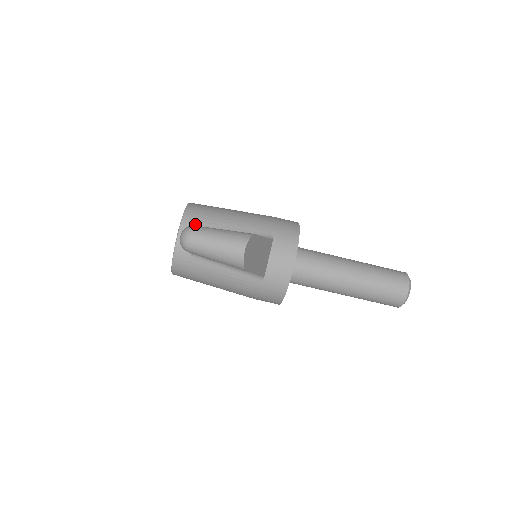
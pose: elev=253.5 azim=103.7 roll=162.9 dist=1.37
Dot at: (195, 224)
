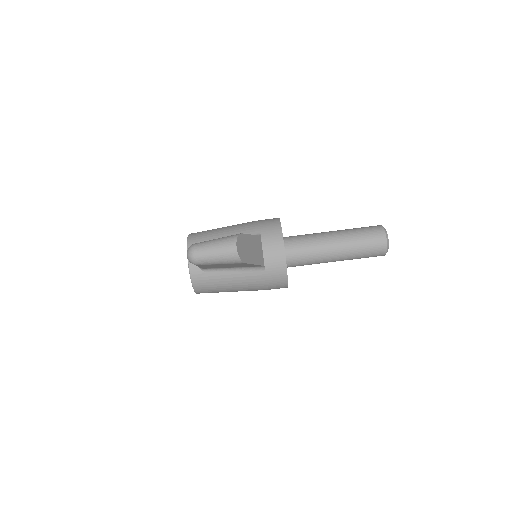
Dot at: occluded
